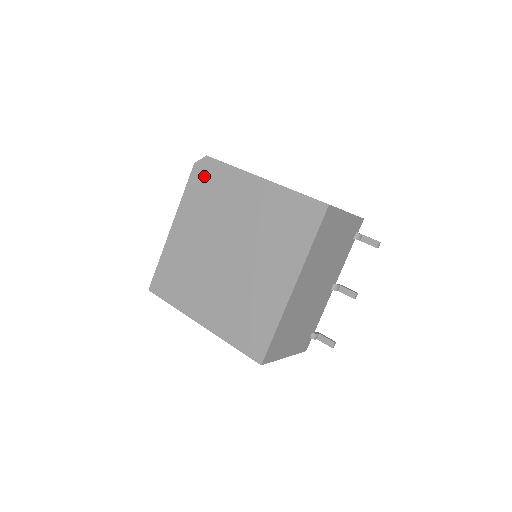
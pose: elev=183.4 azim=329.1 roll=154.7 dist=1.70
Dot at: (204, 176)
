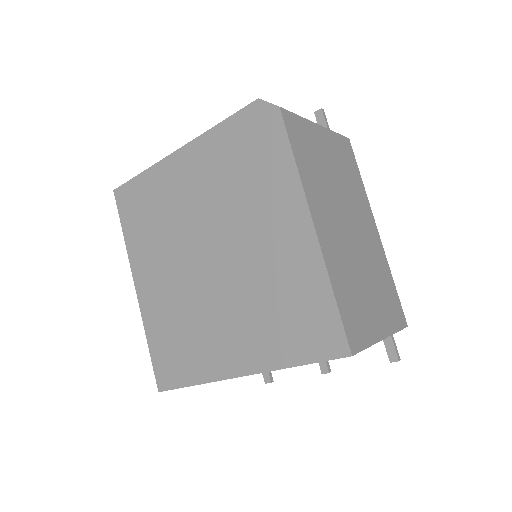
Dot at: (255, 132)
